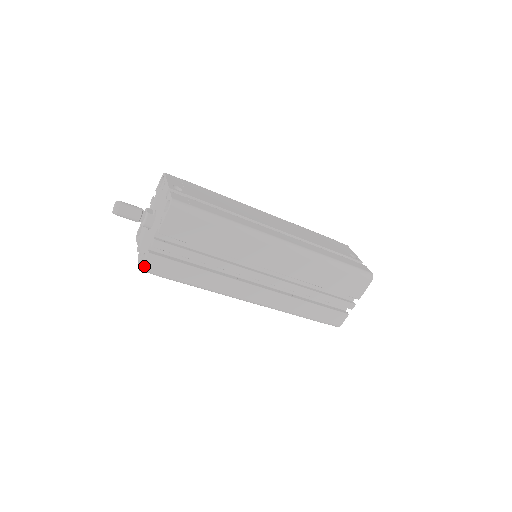
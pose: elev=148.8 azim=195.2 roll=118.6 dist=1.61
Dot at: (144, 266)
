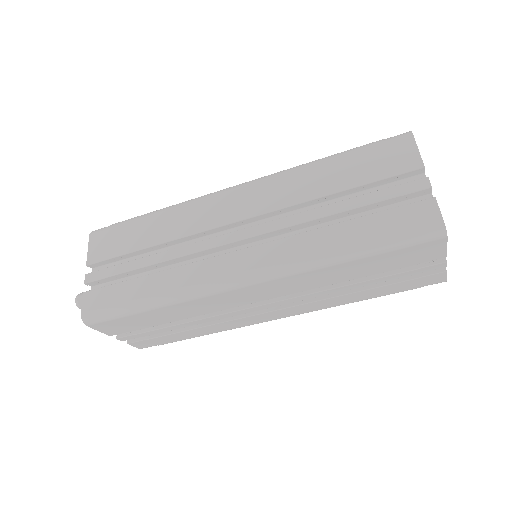
Dot at: (83, 311)
